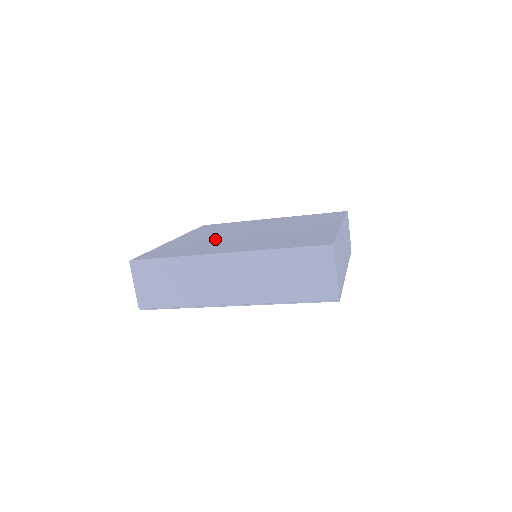
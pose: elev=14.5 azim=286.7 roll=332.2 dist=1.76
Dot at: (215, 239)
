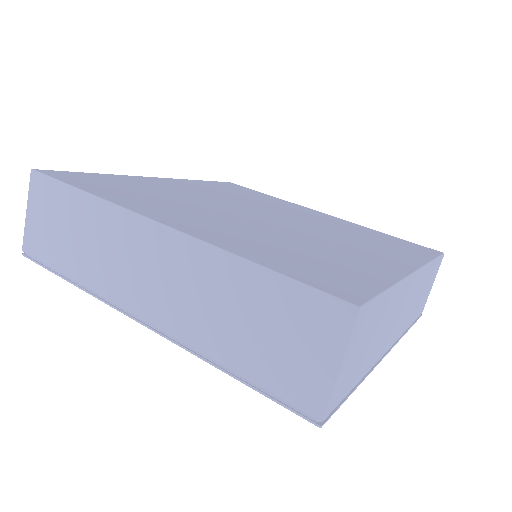
Dot at: (200, 200)
